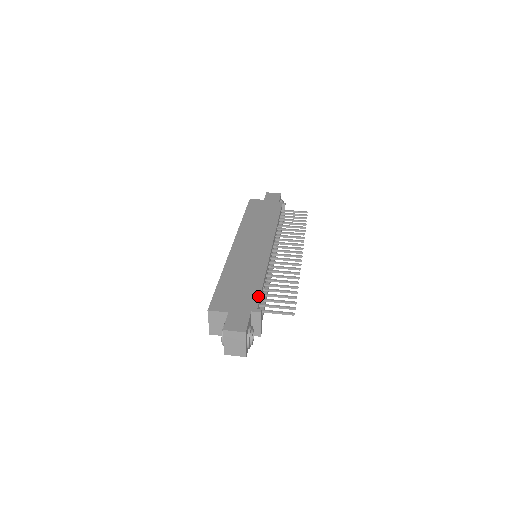
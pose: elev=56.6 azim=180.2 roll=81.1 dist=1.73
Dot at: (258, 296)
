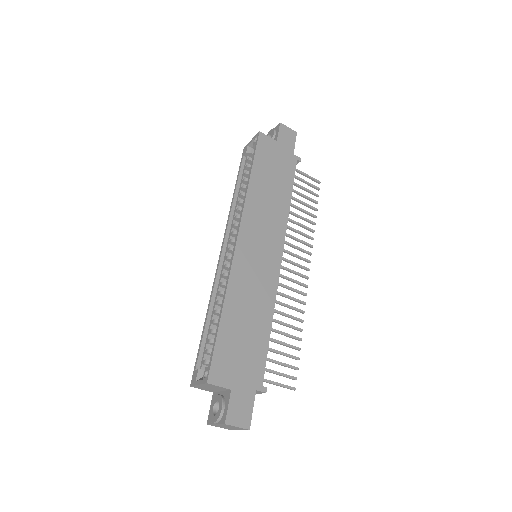
Dot at: (264, 361)
